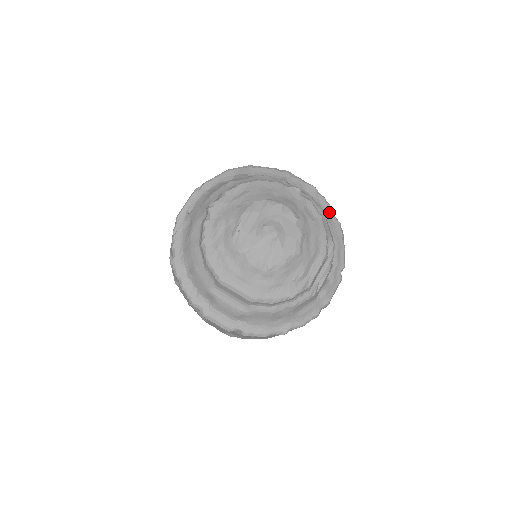
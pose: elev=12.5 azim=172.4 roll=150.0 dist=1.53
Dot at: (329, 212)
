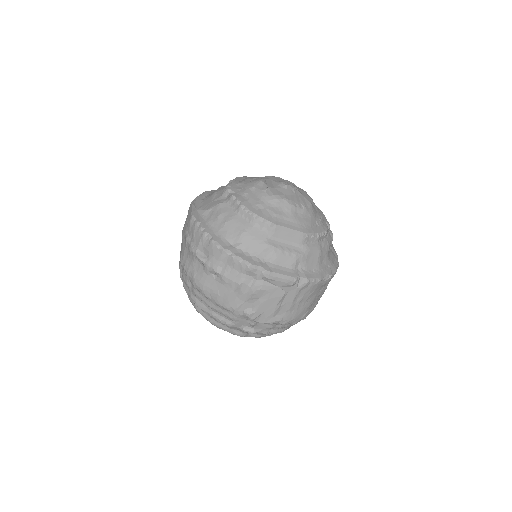
Dot at: occluded
